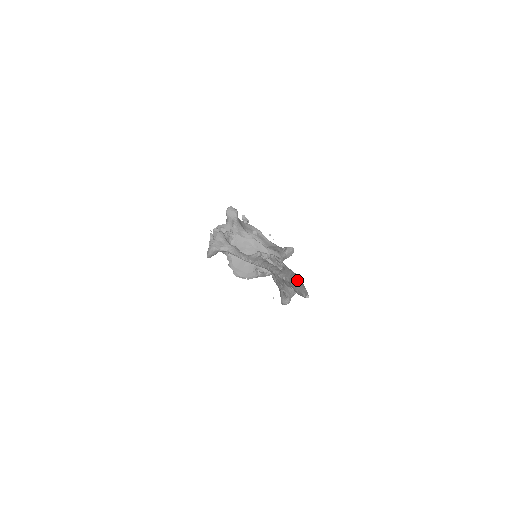
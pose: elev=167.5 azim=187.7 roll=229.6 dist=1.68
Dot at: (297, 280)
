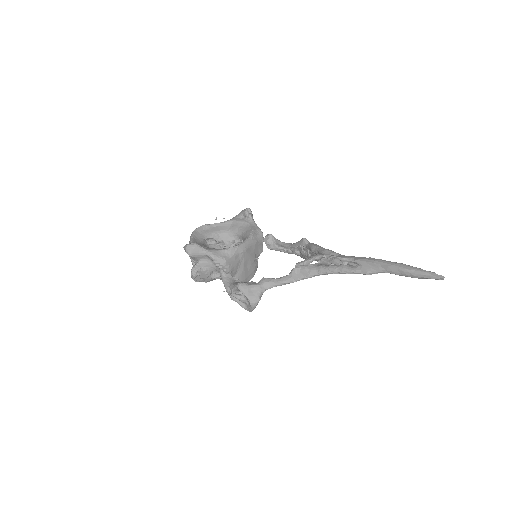
Dot at: (404, 269)
